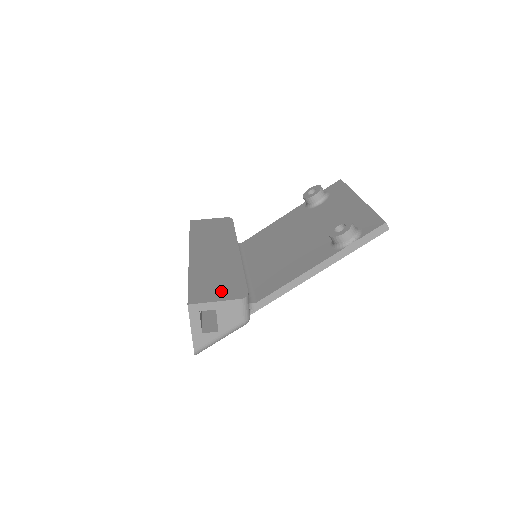
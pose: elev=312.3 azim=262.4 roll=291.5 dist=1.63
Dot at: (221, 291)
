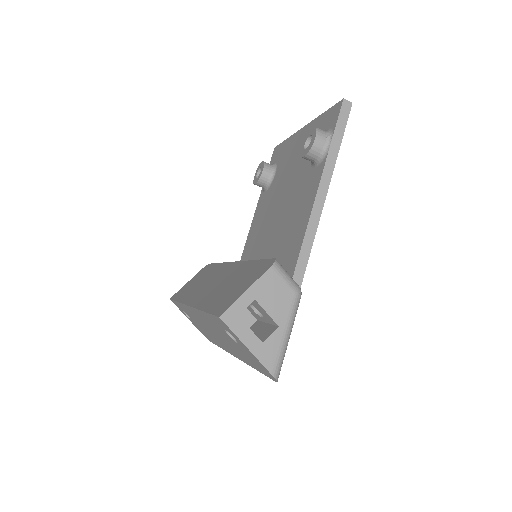
Dot at: (245, 283)
